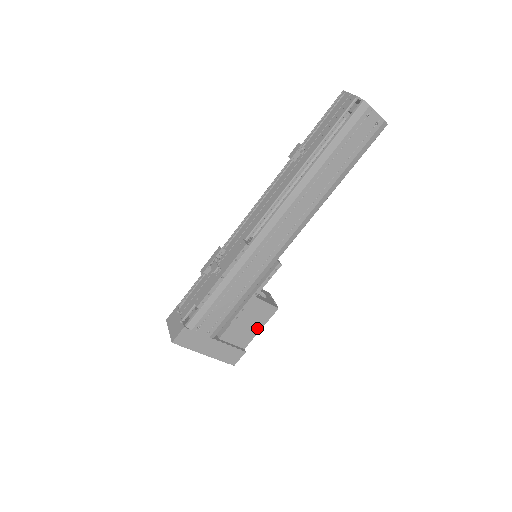
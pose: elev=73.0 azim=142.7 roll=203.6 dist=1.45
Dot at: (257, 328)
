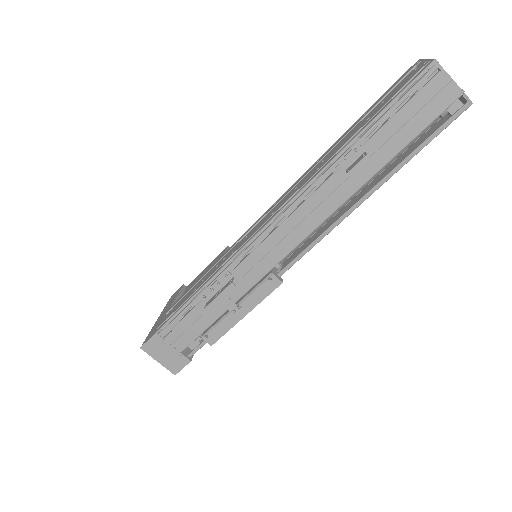
Dot at: occluded
